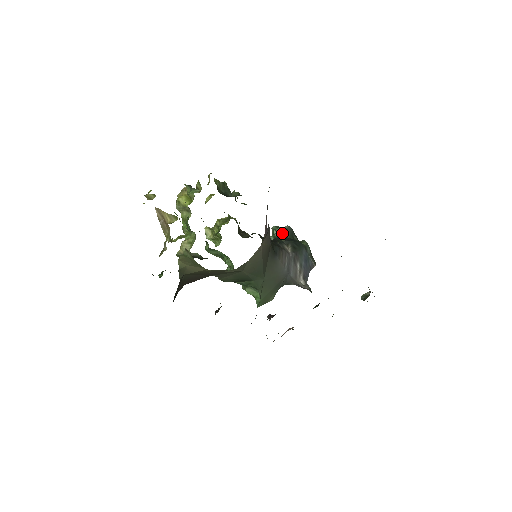
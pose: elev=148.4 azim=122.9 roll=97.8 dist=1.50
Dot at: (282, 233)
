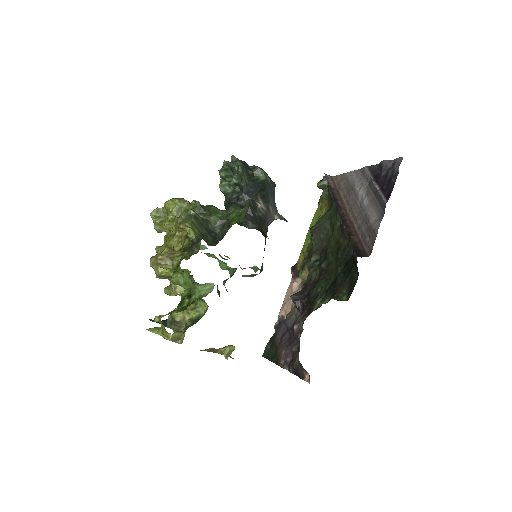
Dot at: (241, 183)
